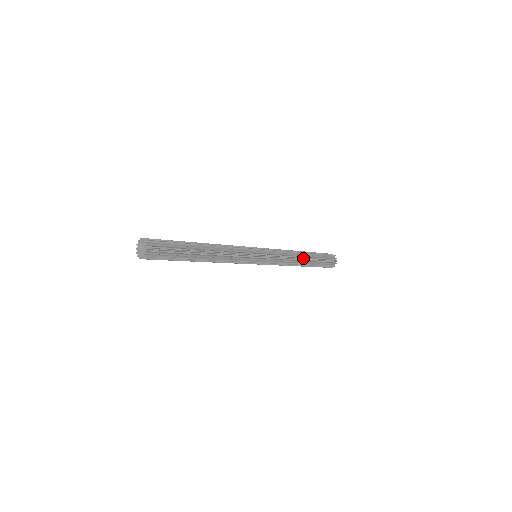
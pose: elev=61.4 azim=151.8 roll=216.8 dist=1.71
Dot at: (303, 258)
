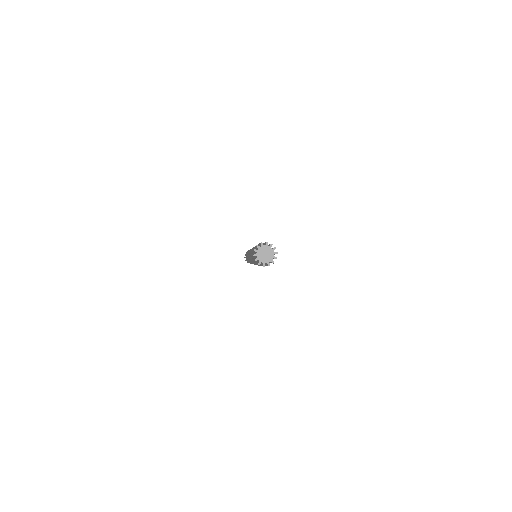
Dot at: occluded
